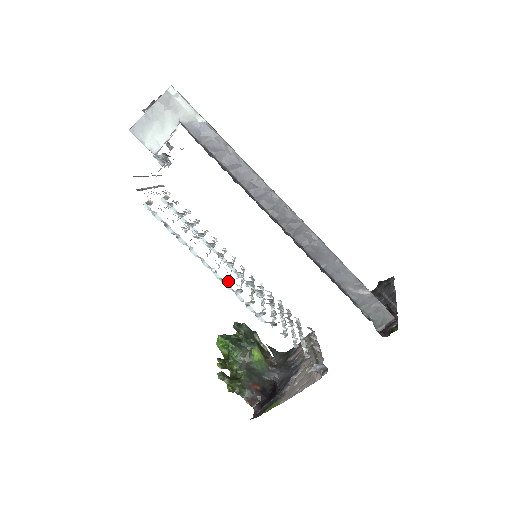
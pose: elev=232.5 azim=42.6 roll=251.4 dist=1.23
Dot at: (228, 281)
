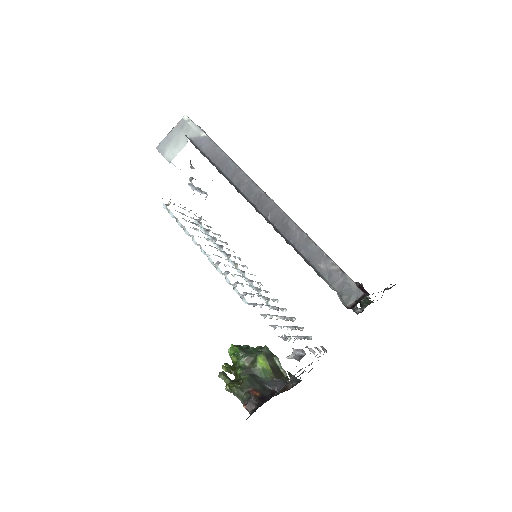
Dot at: (218, 264)
